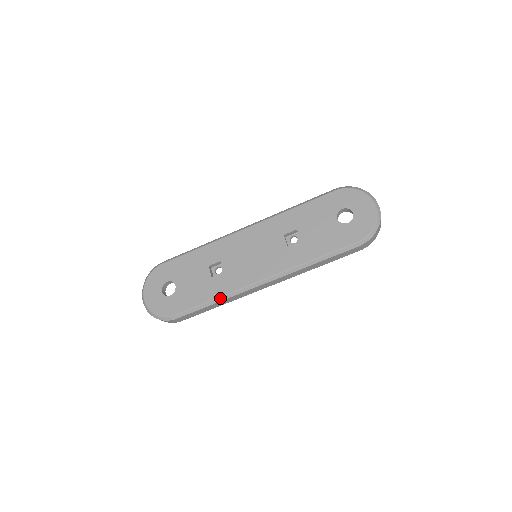
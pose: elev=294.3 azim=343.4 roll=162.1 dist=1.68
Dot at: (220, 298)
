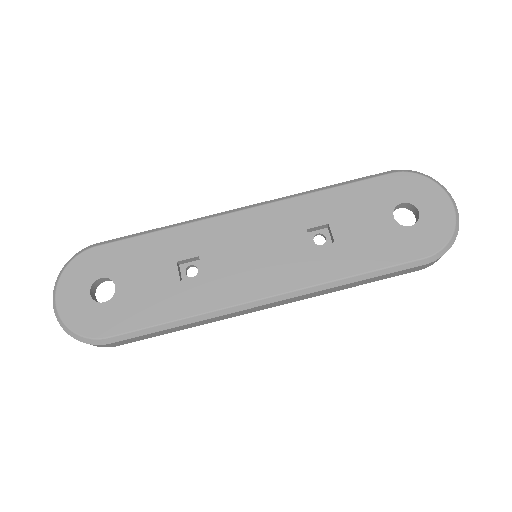
Dot at: (192, 318)
